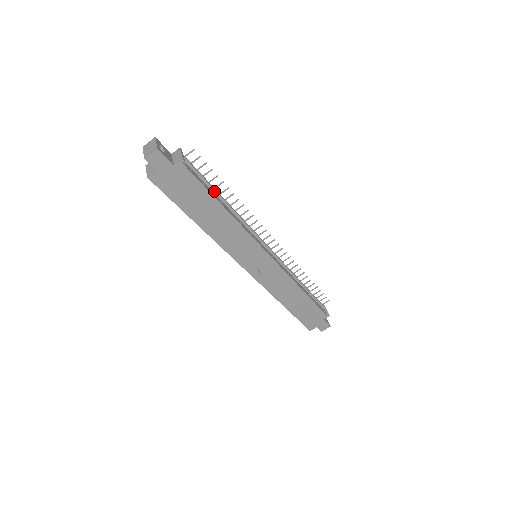
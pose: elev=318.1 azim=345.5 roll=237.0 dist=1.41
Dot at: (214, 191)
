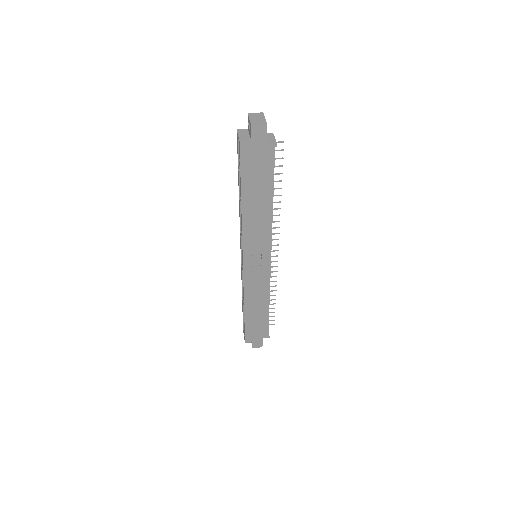
Dot at: occluded
